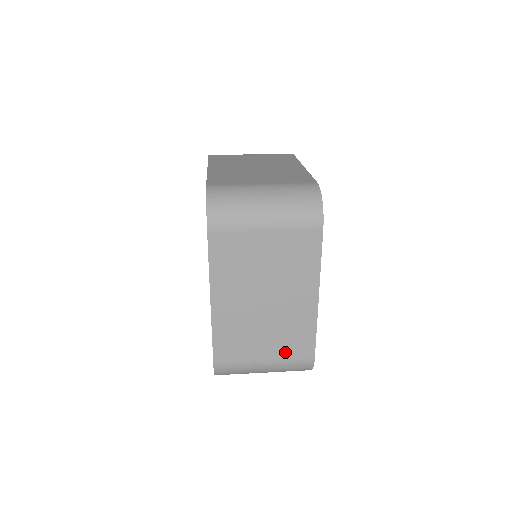
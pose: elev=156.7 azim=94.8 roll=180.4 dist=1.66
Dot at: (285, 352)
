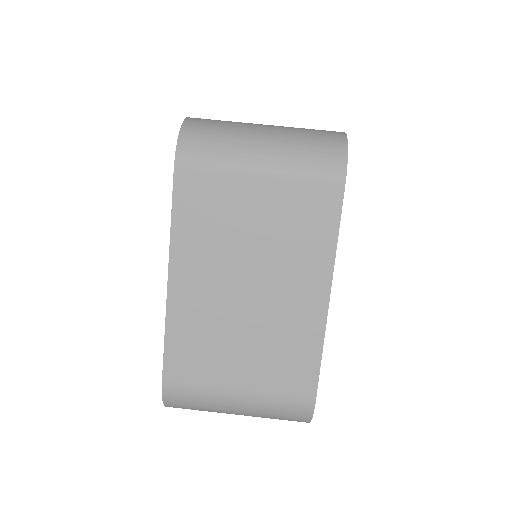
Dot at: occluded
